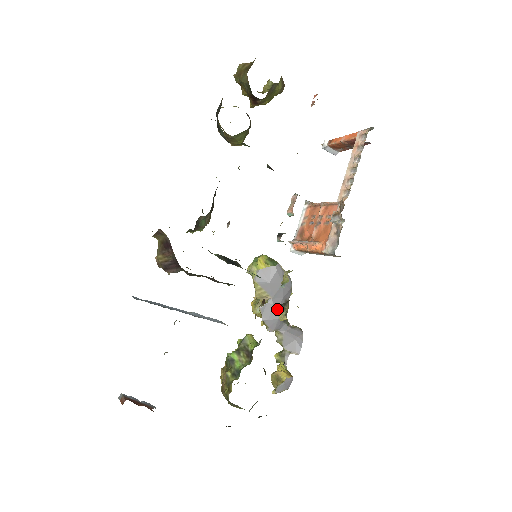
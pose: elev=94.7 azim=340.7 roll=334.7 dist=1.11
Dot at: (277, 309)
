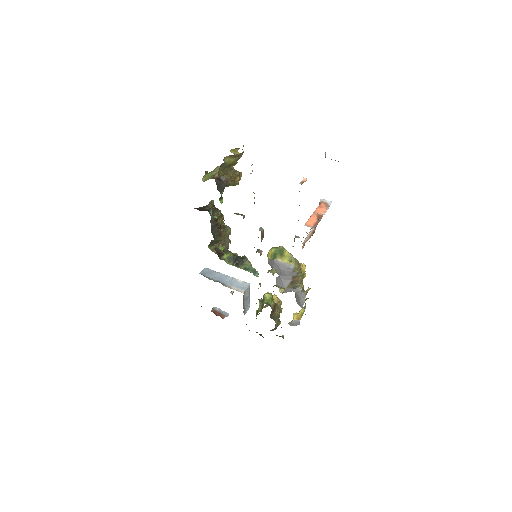
Dot at: (284, 282)
